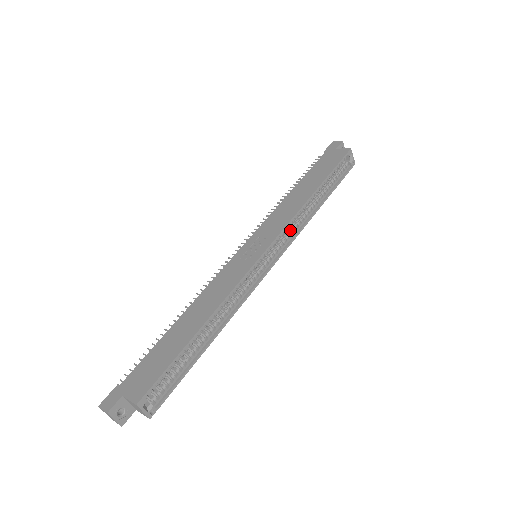
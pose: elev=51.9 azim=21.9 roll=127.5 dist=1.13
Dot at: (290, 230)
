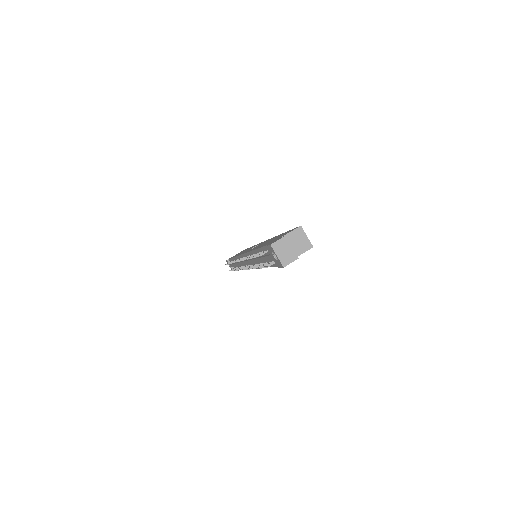
Dot at: occluded
